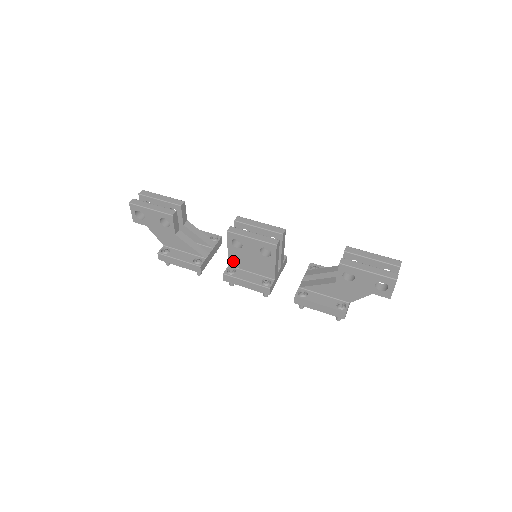
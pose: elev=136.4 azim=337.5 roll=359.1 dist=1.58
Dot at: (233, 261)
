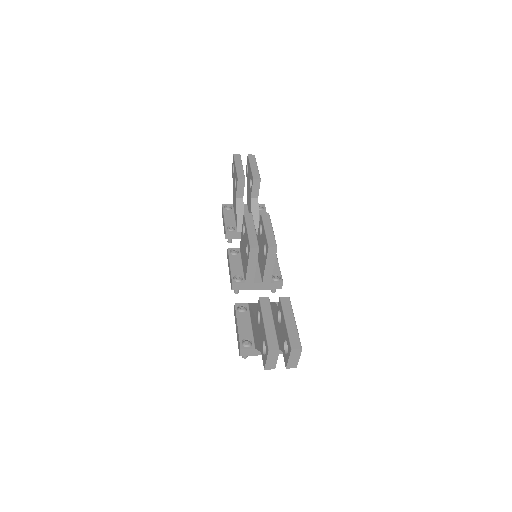
Dot at: (241, 245)
